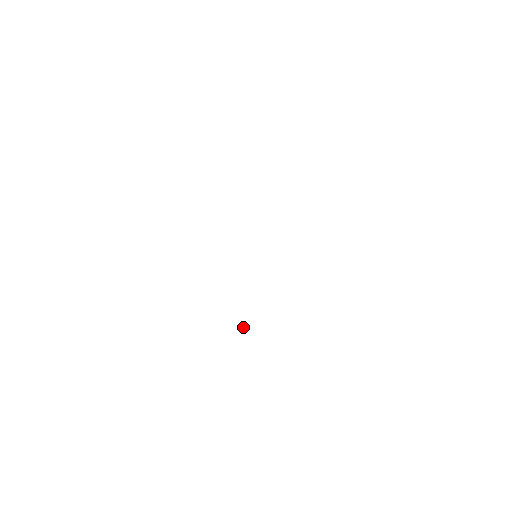
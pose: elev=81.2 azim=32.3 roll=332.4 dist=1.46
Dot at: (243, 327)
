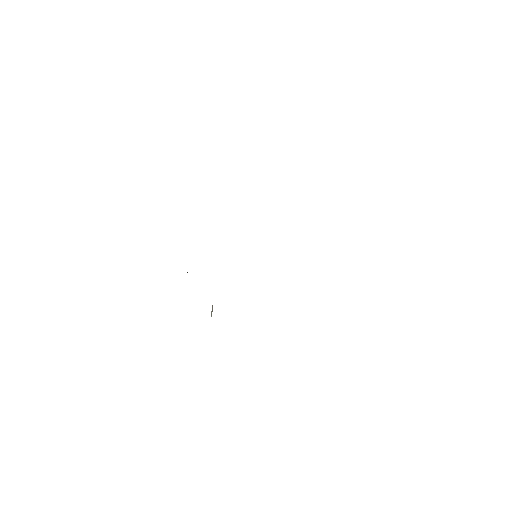
Dot at: (211, 314)
